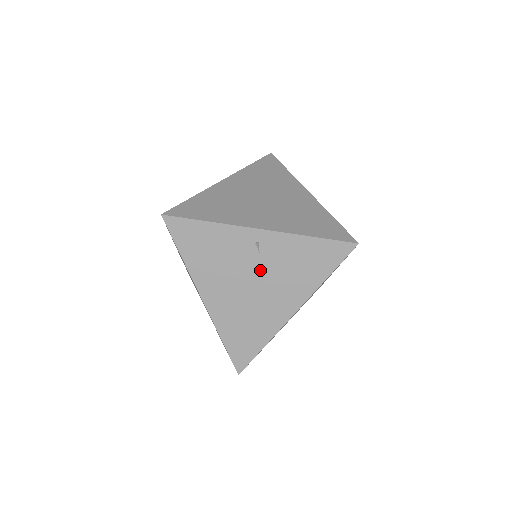
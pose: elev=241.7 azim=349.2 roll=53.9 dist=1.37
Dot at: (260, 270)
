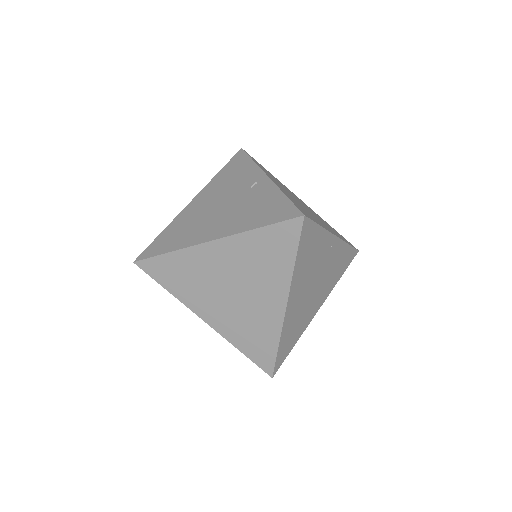
Dot at: (235, 200)
